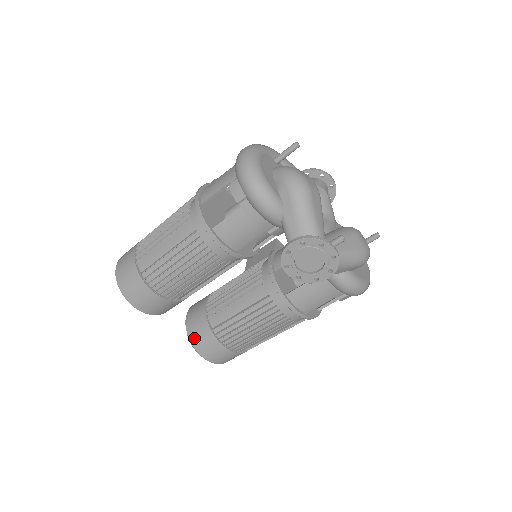
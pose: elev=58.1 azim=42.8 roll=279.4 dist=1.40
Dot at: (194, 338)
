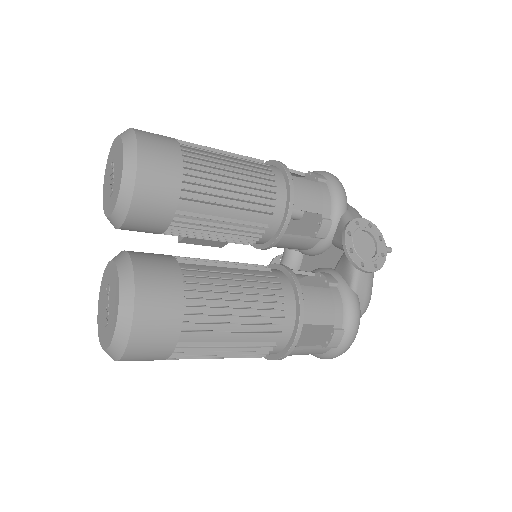
Dot at: (143, 261)
